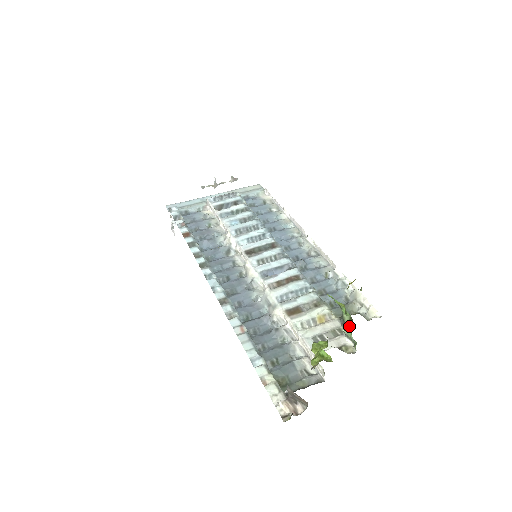
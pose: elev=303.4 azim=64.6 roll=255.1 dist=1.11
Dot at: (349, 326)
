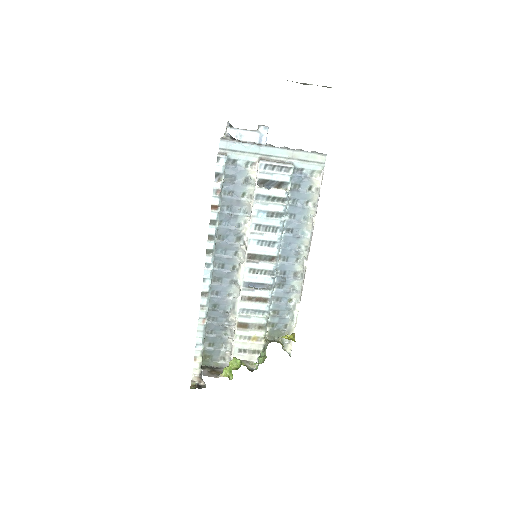
Dot at: (261, 361)
